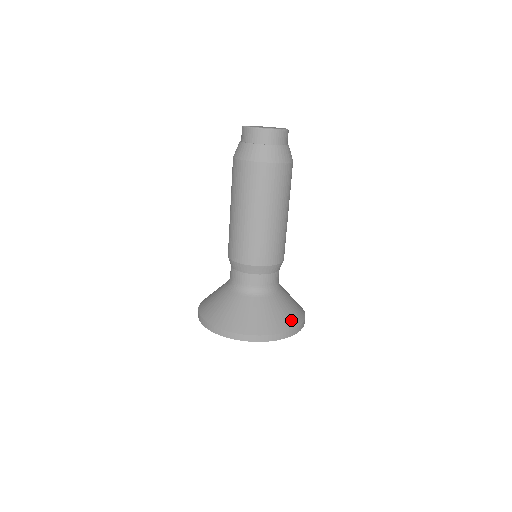
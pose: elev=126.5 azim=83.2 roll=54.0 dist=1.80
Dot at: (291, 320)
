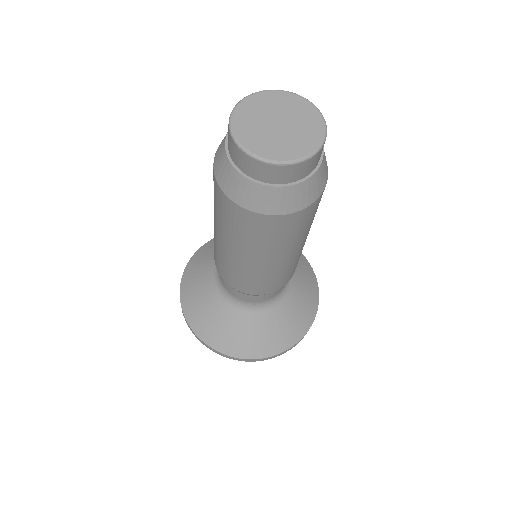
Dot at: (311, 304)
